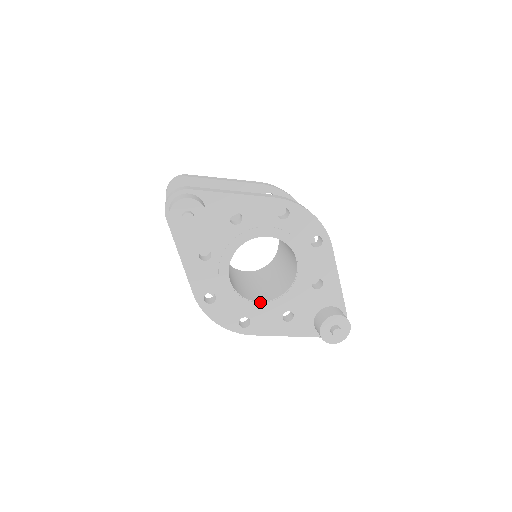
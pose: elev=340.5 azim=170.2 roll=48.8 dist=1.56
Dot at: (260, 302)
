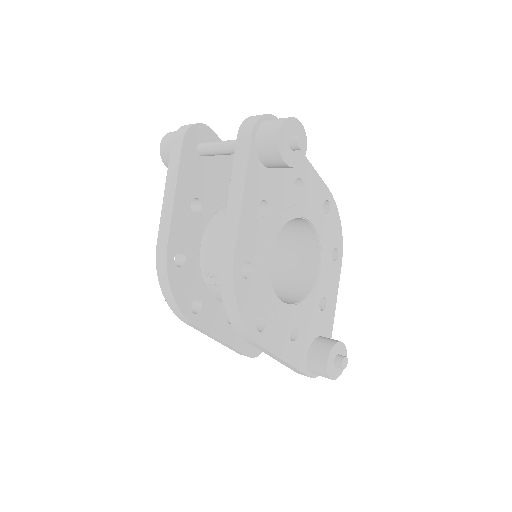
Dot at: (282, 302)
